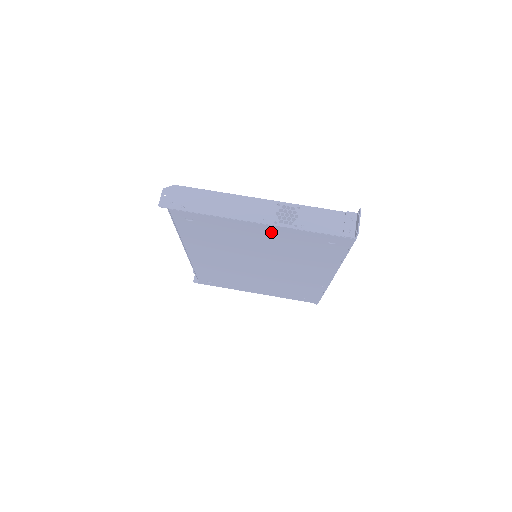
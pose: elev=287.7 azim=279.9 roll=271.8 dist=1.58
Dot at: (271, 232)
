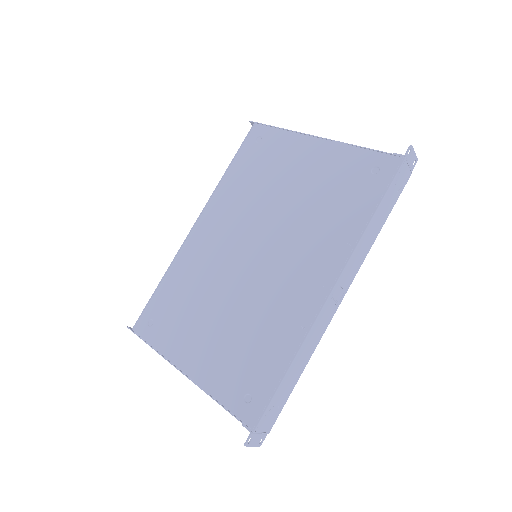
Dot at: (321, 155)
